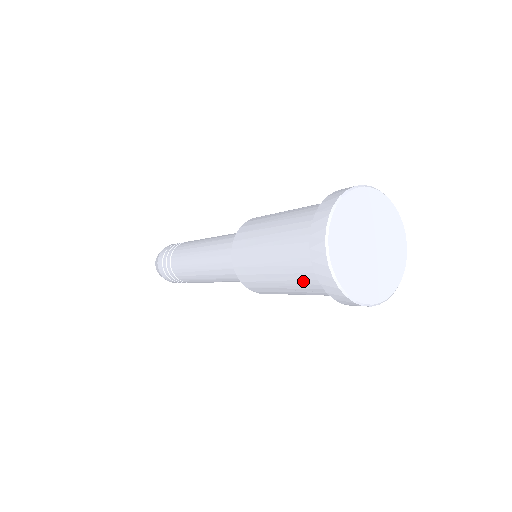
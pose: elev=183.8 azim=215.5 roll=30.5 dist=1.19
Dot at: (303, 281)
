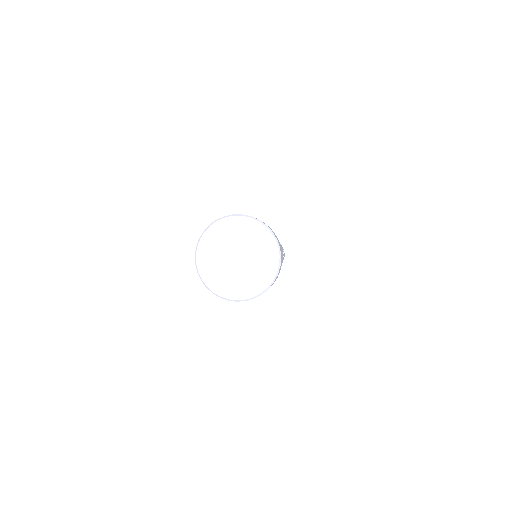
Dot at: occluded
